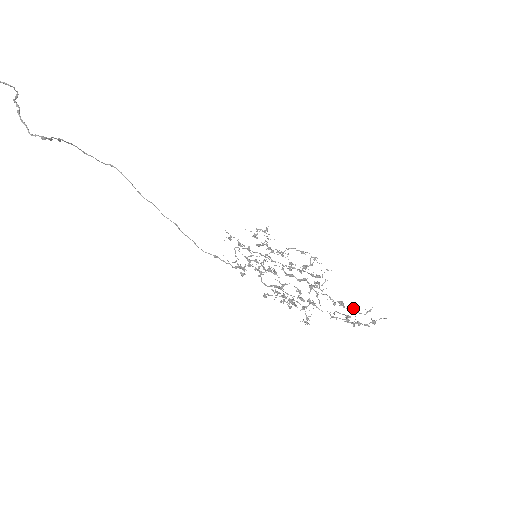
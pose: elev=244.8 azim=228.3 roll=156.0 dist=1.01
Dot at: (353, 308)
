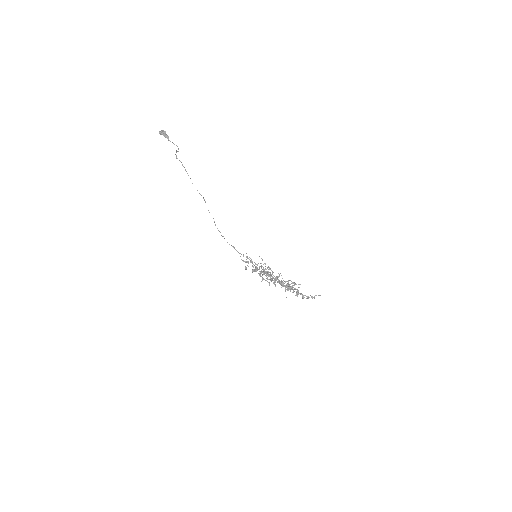
Dot at: occluded
